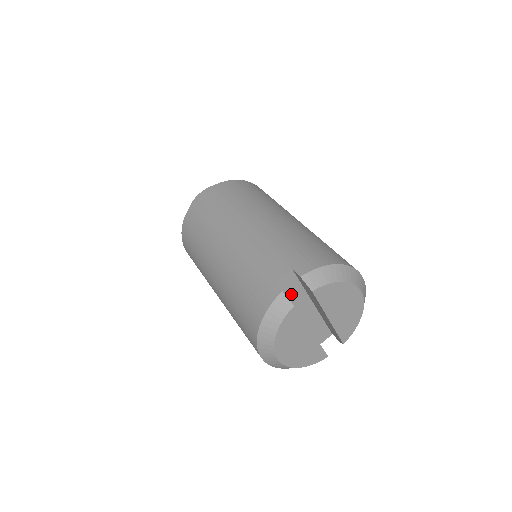
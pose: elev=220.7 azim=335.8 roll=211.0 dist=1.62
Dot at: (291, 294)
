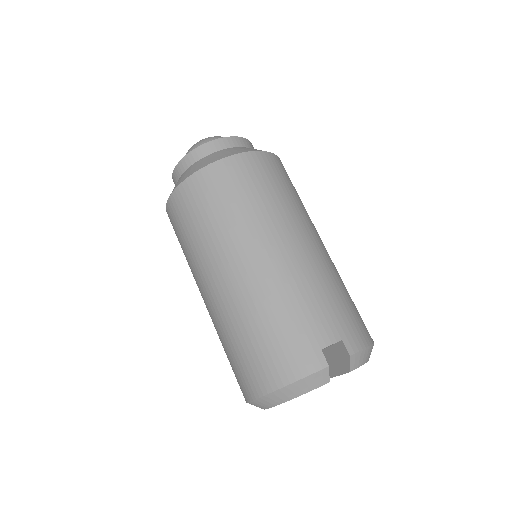
Dot at: occluded
